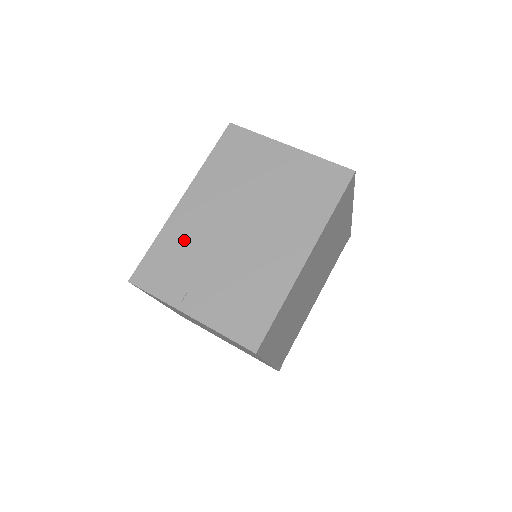
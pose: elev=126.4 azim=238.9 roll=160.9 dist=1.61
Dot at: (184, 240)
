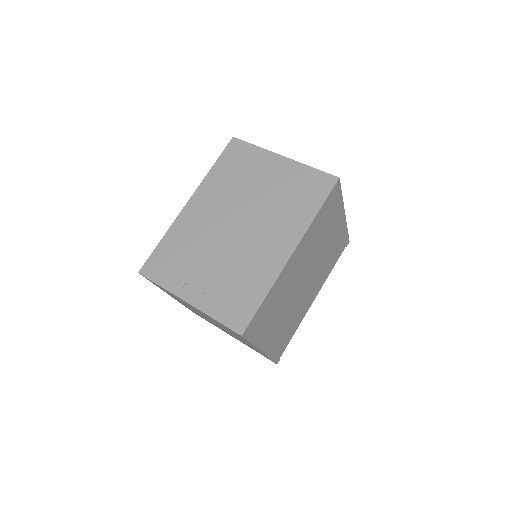
Dot at: (187, 238)
